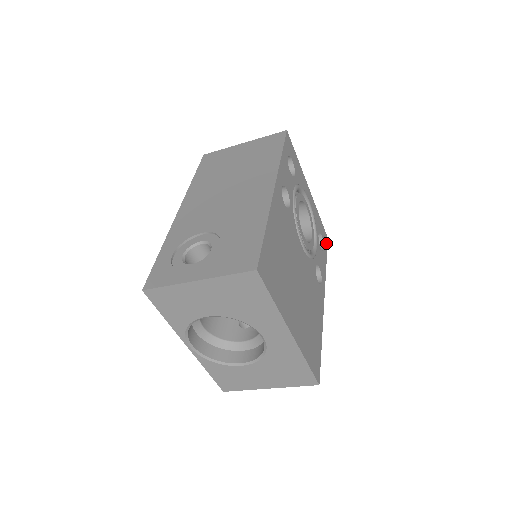
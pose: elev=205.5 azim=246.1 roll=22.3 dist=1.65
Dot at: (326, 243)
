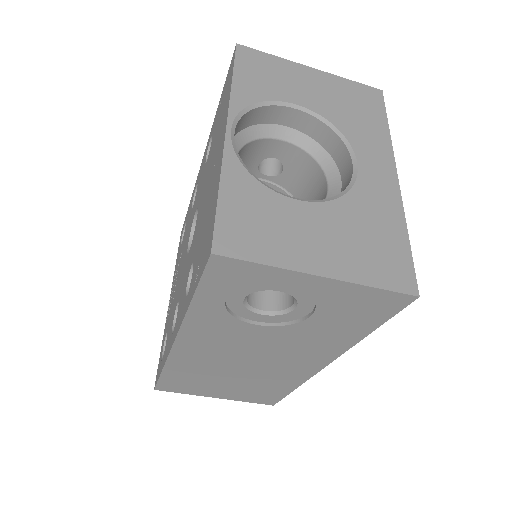
Dot at: occluded
